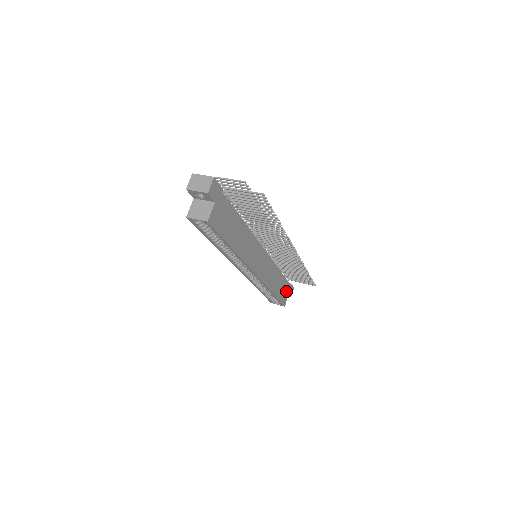
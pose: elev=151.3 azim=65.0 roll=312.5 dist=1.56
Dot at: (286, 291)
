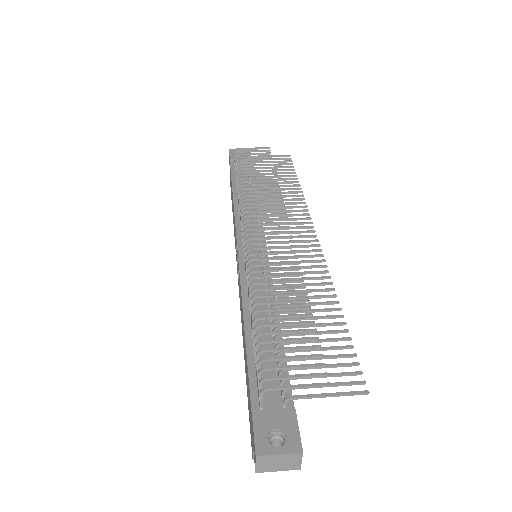
Dot at: occluded
